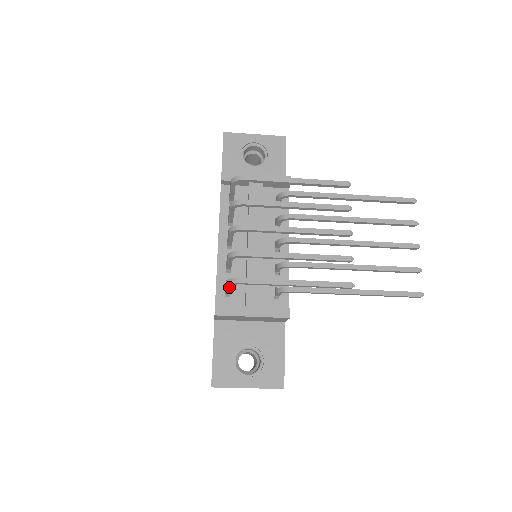
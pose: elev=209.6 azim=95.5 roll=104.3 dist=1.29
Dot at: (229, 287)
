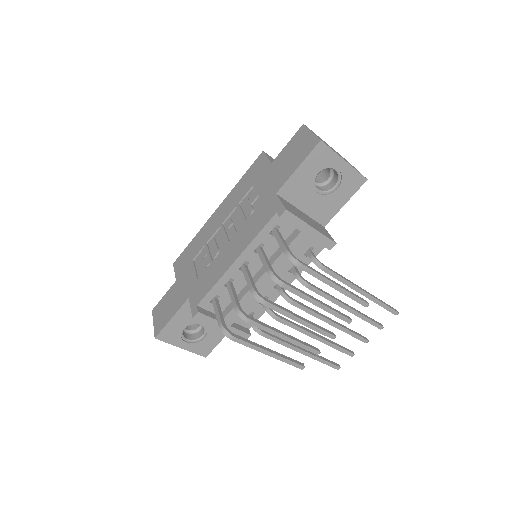
Dot at: (220, 322)
